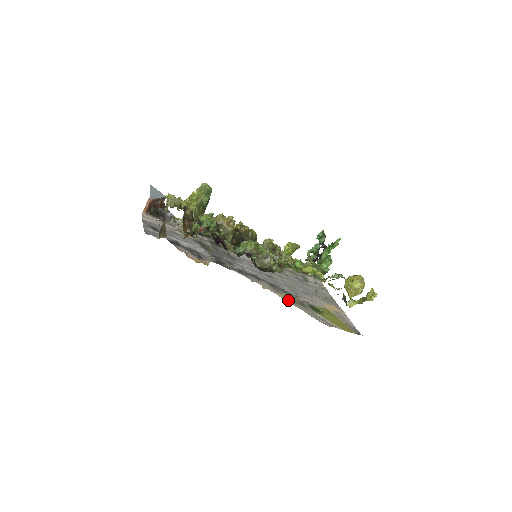
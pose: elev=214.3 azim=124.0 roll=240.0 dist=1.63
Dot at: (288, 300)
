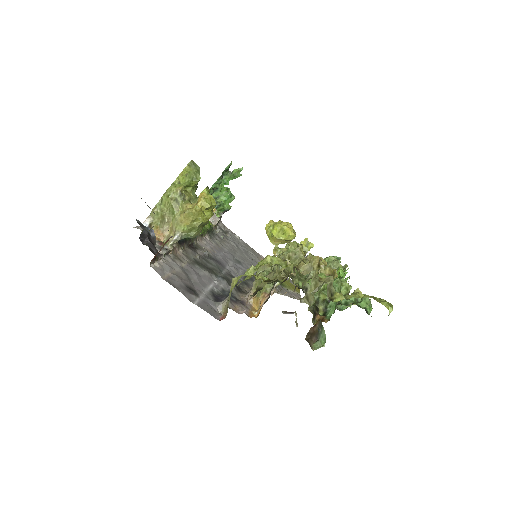
Dot at: (276, 291)
